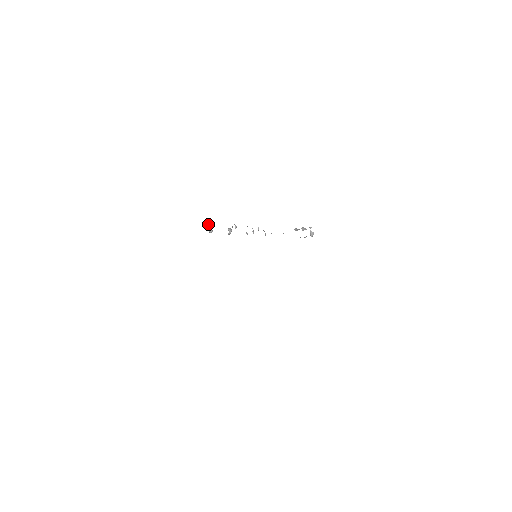
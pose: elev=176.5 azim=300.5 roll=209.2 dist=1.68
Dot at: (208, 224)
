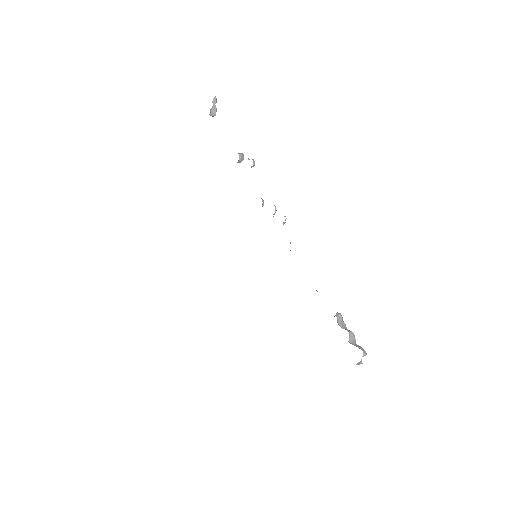
Dot at: (214, 97)
